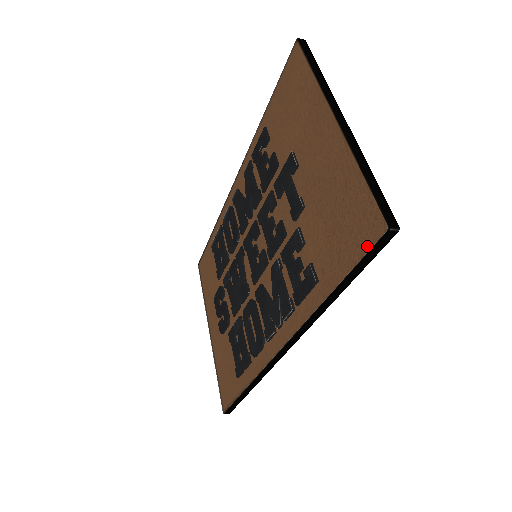
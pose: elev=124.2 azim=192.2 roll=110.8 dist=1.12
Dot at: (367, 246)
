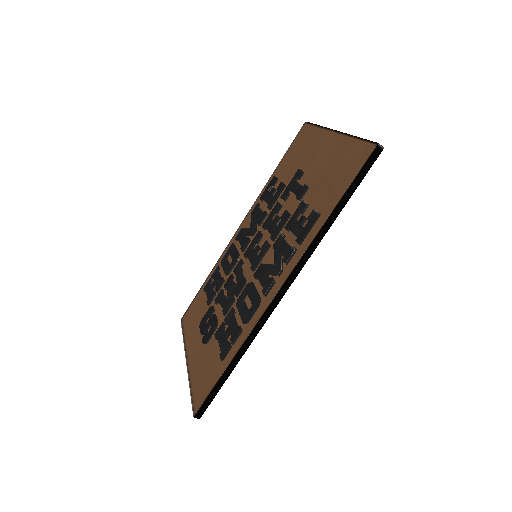
Dot at: (362, 164)
